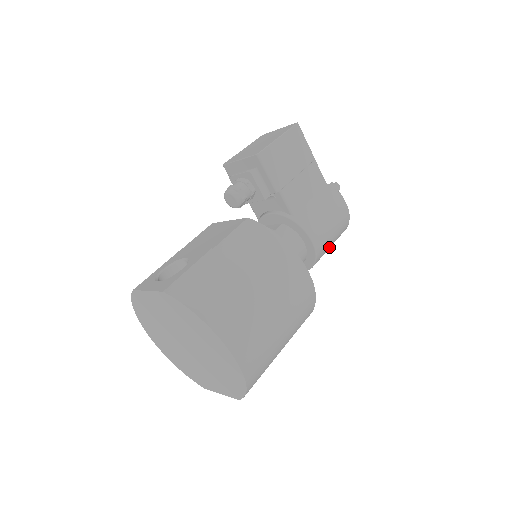
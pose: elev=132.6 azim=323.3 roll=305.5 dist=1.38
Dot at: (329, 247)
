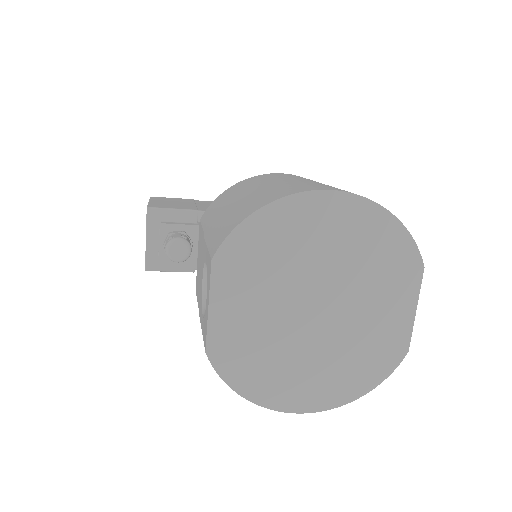
Dot at: occluded
